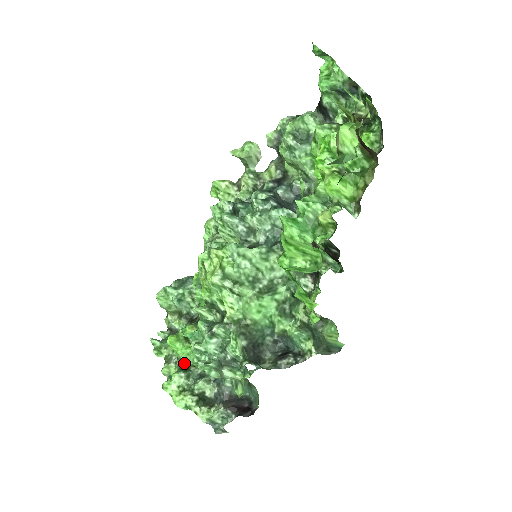
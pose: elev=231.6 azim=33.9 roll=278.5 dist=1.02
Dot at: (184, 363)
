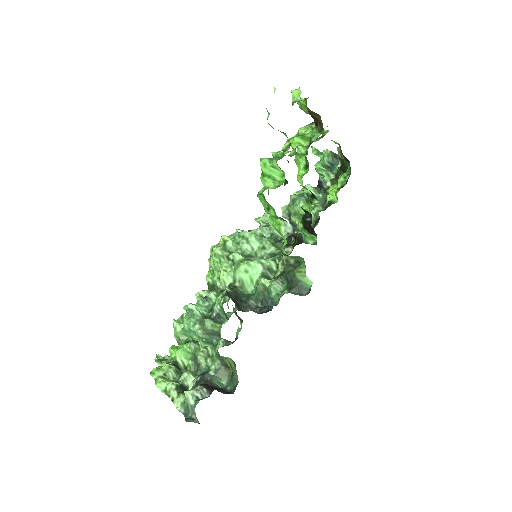
Dot at: (177, 360)
